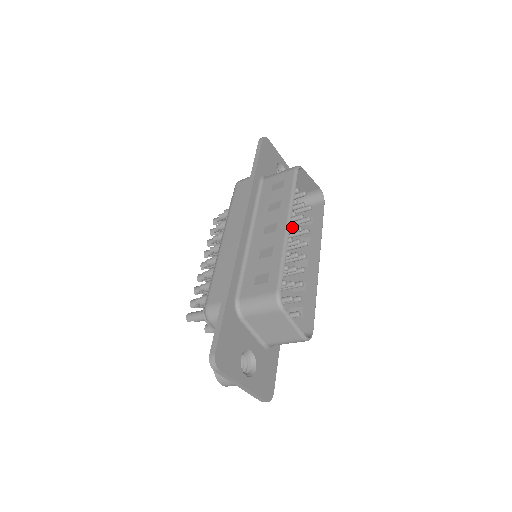
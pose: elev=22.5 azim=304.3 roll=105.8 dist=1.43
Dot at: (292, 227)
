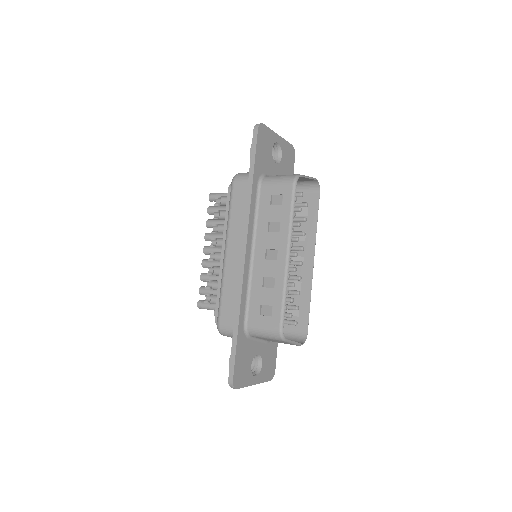
Dot at: (291, 247)
